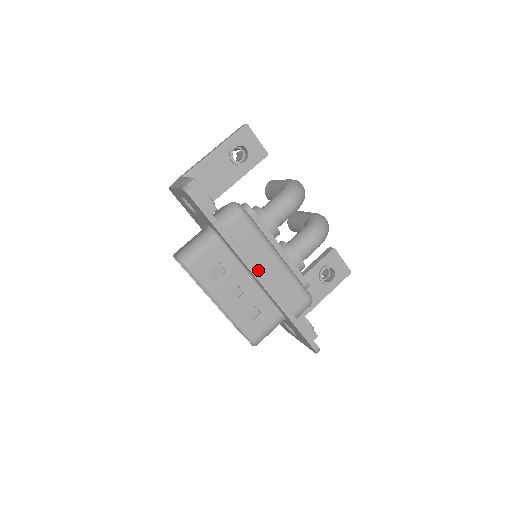
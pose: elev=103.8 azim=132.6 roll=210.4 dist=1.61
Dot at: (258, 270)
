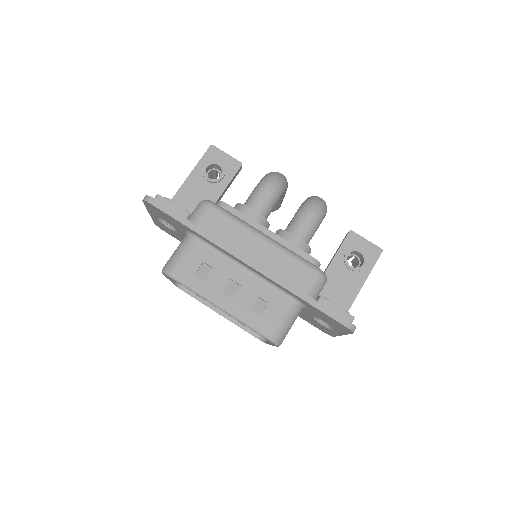
Dot at: (246, 256)
